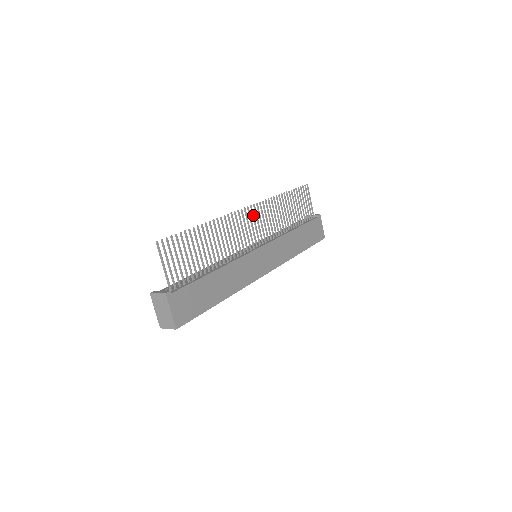
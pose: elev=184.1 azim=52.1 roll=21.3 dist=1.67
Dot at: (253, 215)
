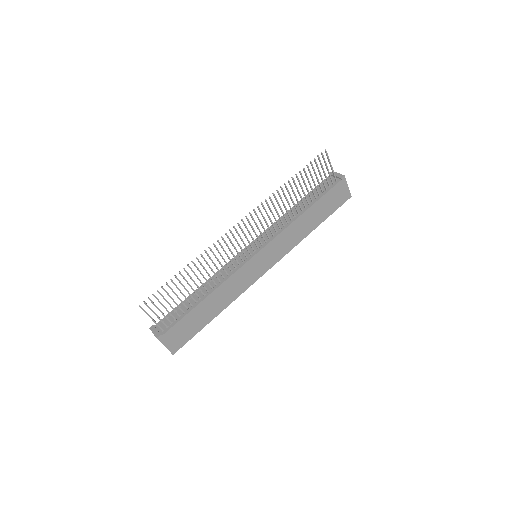
Dot at: (246, 227)
